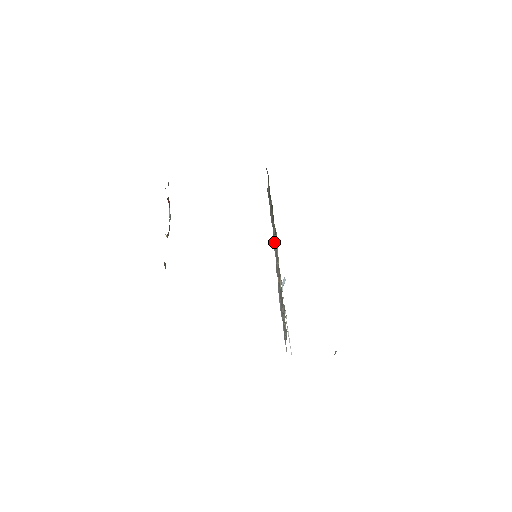
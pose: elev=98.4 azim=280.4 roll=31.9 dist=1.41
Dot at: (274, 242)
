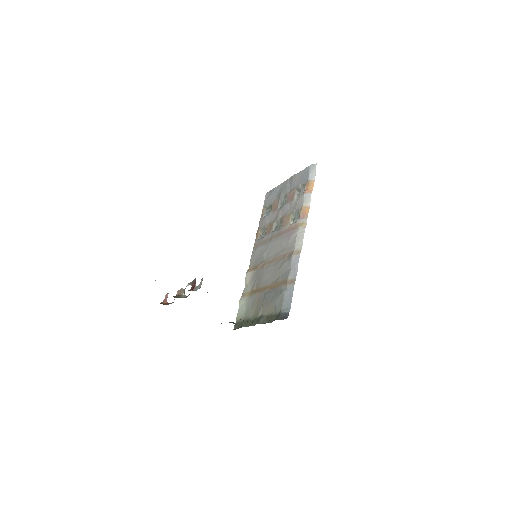
Dot at: (271, 268)
